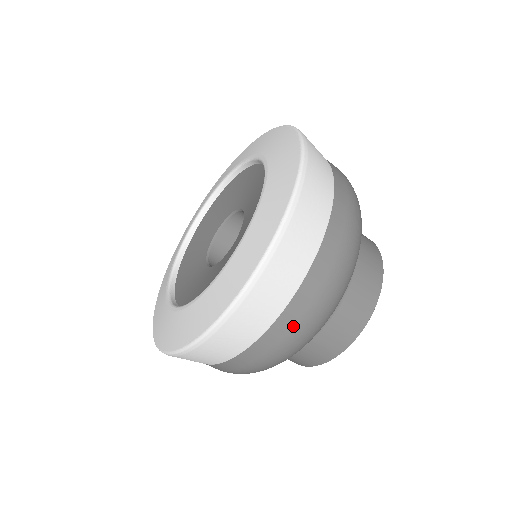
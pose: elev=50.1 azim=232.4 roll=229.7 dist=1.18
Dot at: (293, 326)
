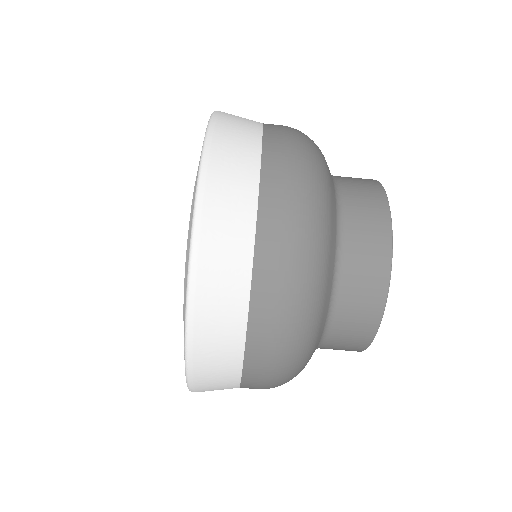
Dot at: (278, 248)
